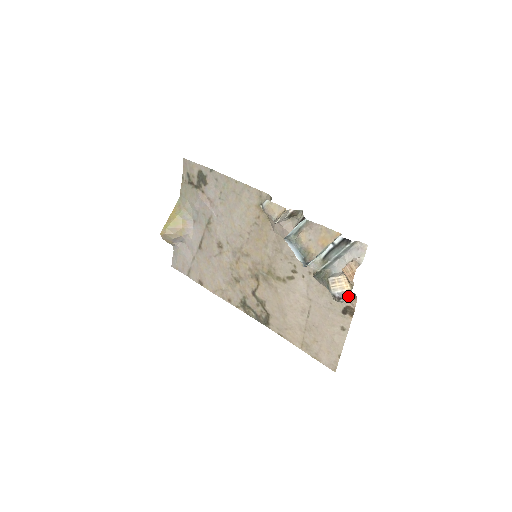
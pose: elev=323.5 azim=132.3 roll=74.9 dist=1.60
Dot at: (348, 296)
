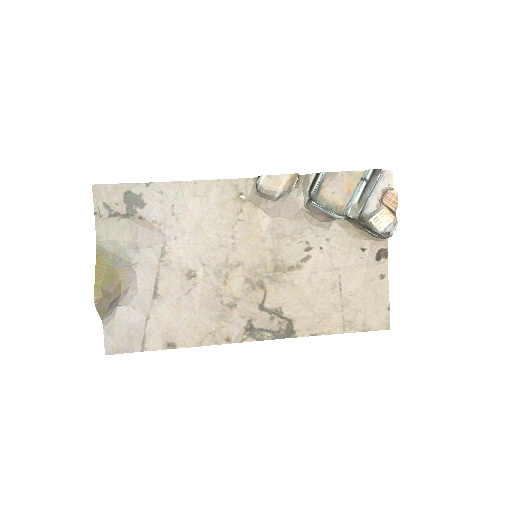
Dot at: (397, 225)
